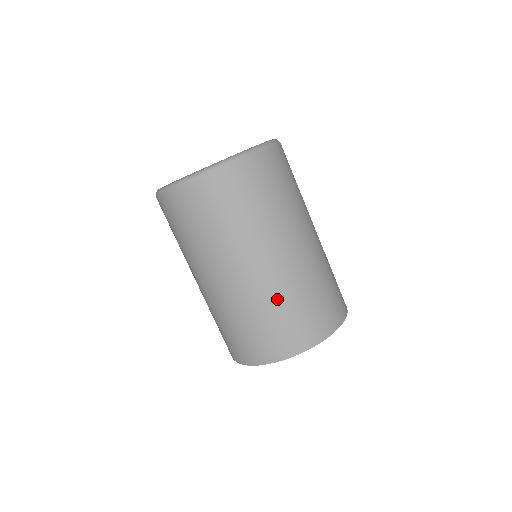
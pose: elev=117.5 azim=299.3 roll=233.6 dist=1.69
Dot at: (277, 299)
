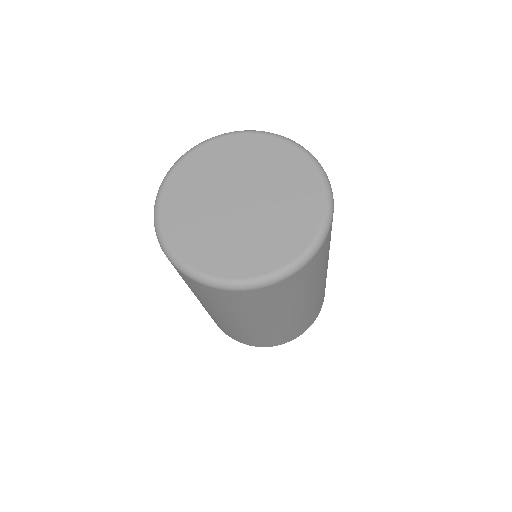
Dot at: (251, 334)
